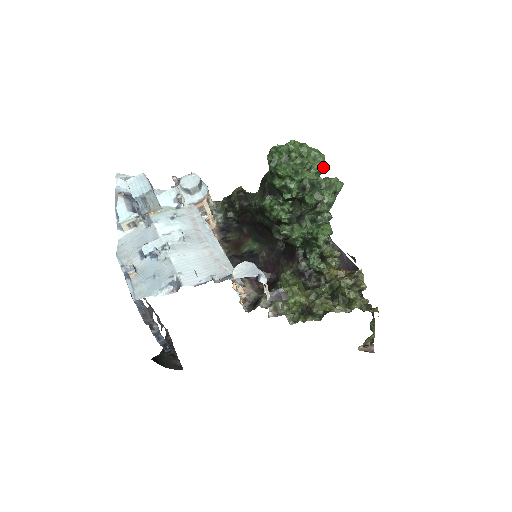
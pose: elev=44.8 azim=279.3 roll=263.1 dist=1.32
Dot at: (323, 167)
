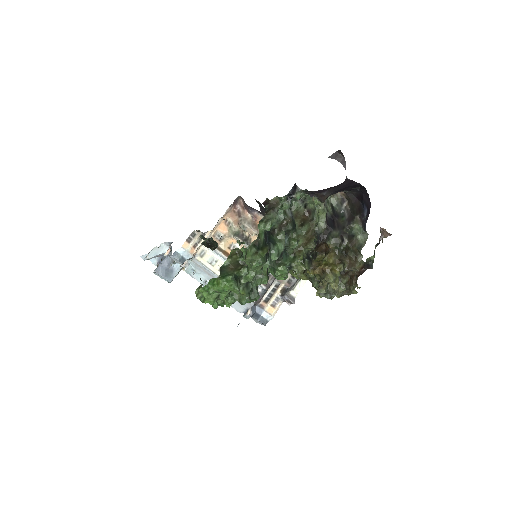
Dot at: (237, 293)
